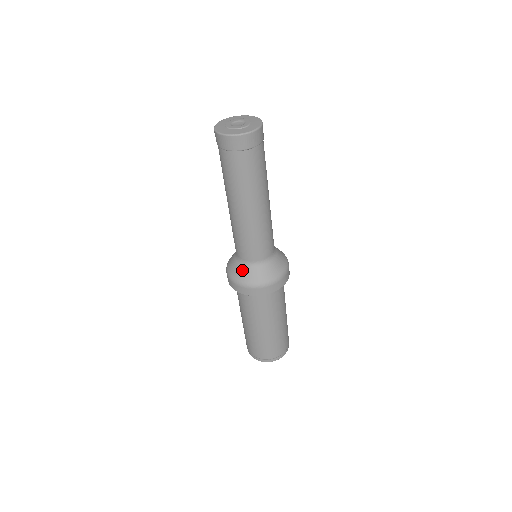
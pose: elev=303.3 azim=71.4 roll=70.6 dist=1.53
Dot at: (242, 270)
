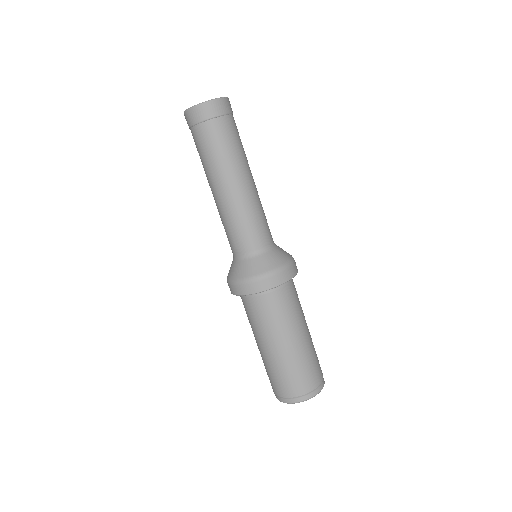
Dot at: (266, 258)
